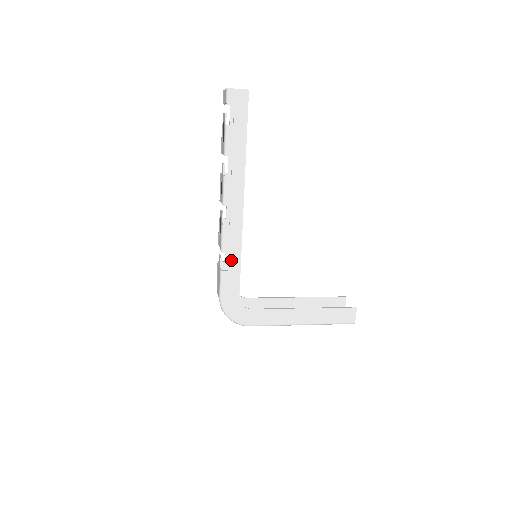
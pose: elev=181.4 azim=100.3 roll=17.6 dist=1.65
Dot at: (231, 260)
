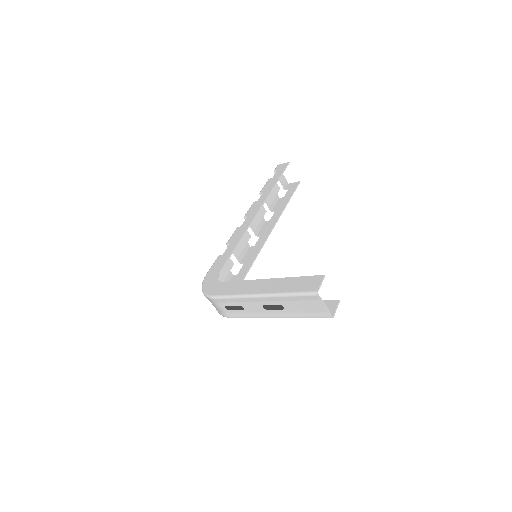
Dot at: (229, 247)
